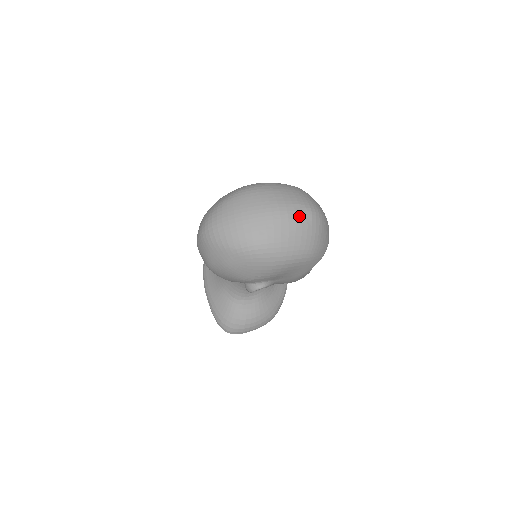
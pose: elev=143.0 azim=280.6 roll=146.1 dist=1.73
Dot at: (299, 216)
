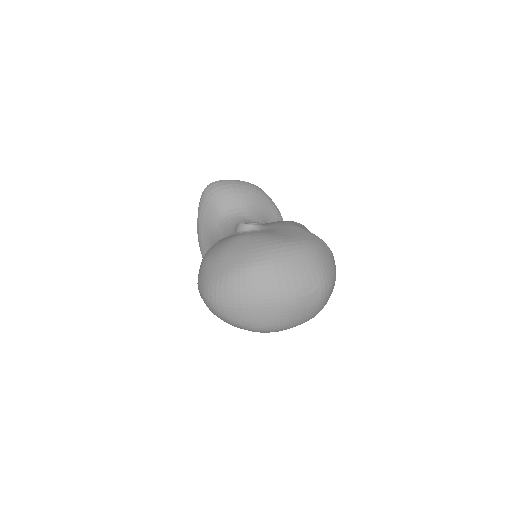
Dot at: (308, 300)
